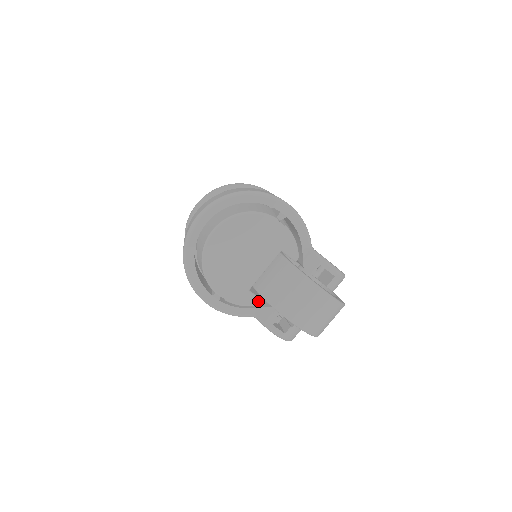
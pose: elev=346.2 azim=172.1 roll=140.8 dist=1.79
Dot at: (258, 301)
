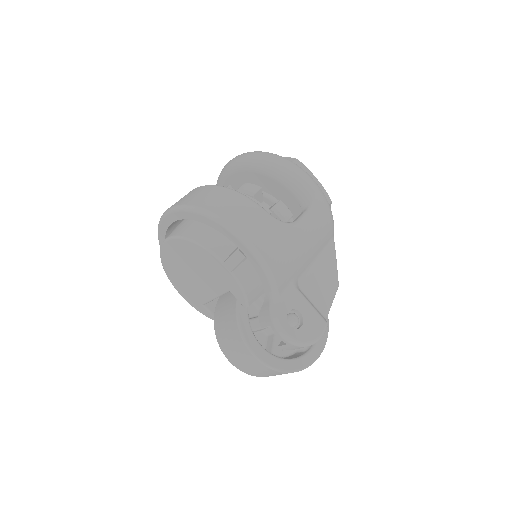
Dot at: (213, 317)
